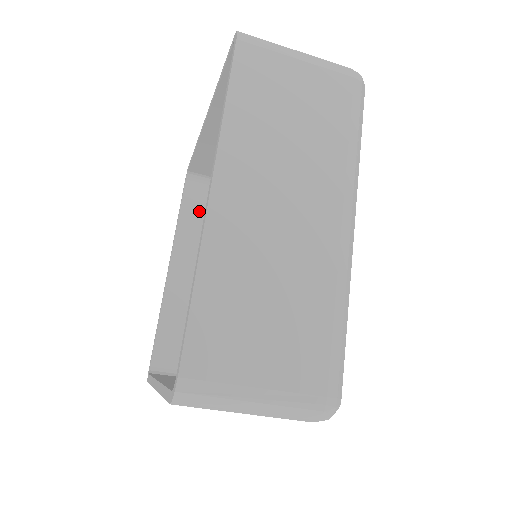
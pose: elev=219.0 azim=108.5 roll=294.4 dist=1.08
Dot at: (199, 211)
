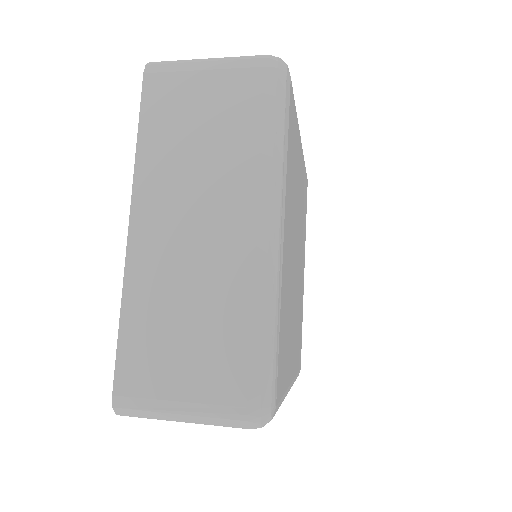
Dot at: occluded
